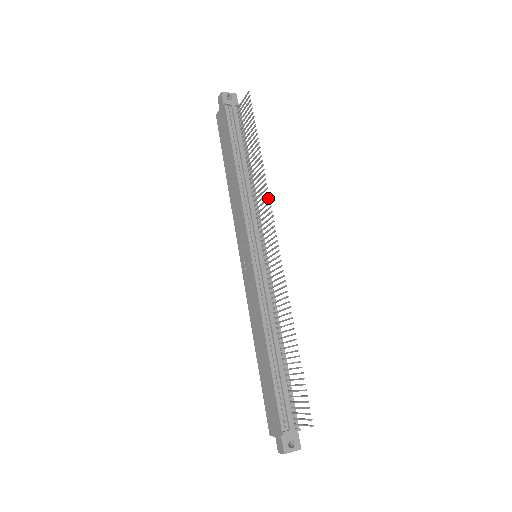
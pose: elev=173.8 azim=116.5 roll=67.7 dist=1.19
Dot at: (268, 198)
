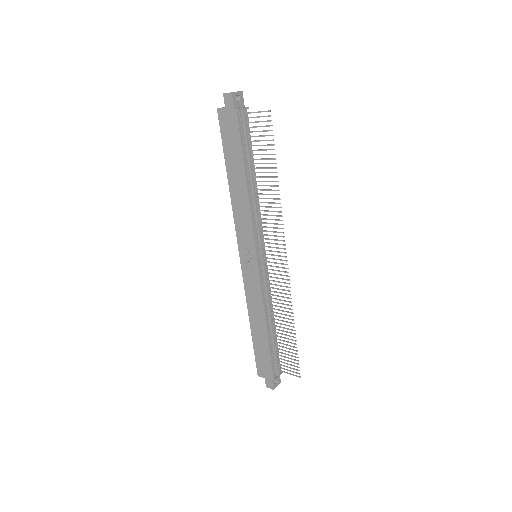
Dot at: occluded
